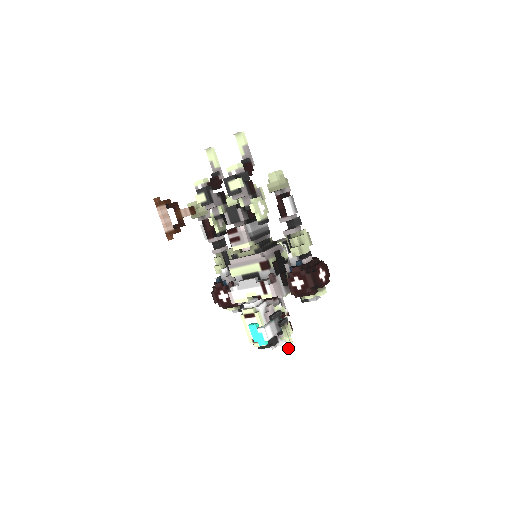
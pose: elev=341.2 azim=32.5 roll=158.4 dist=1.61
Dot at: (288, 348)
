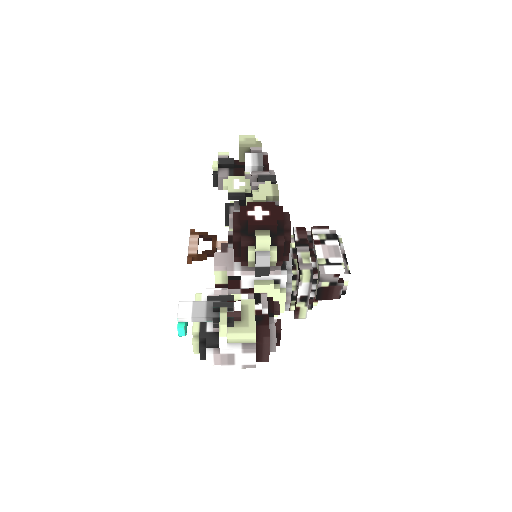
Dot at: (219, 345)
